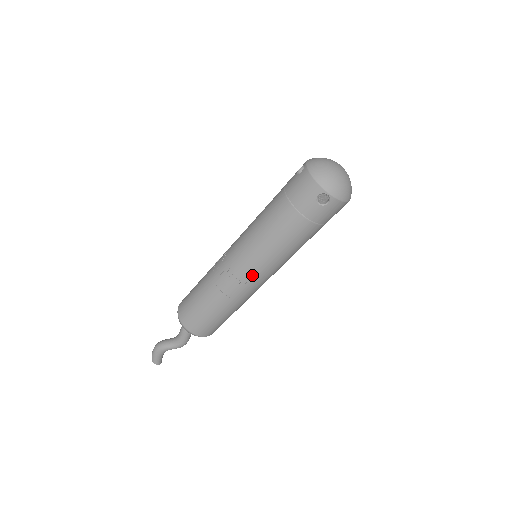
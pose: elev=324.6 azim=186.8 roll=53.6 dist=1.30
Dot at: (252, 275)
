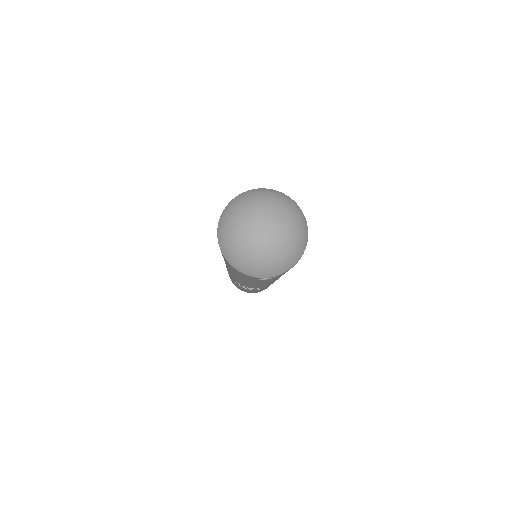
Dot at: (261, 287)
